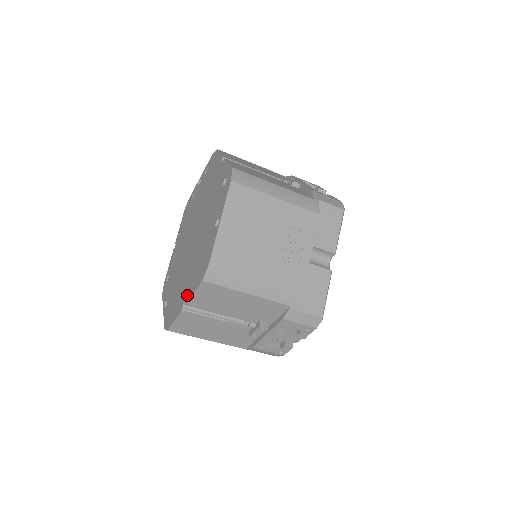
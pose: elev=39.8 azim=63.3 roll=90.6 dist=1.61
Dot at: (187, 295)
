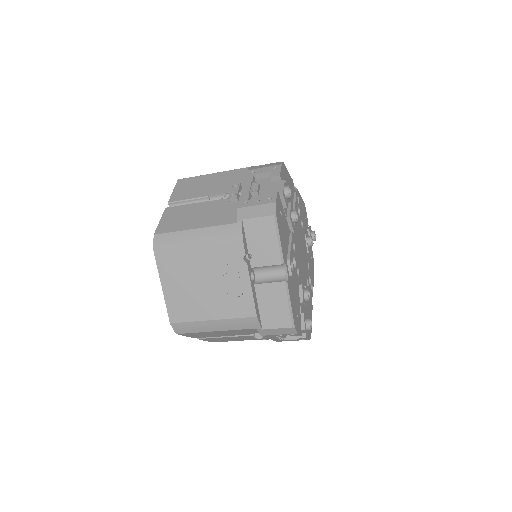
Dot at: occluded
